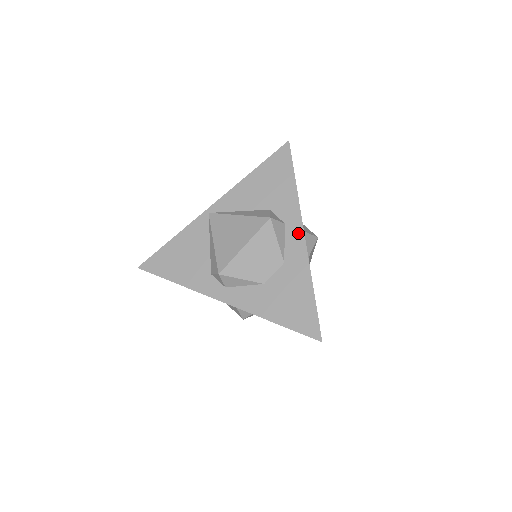
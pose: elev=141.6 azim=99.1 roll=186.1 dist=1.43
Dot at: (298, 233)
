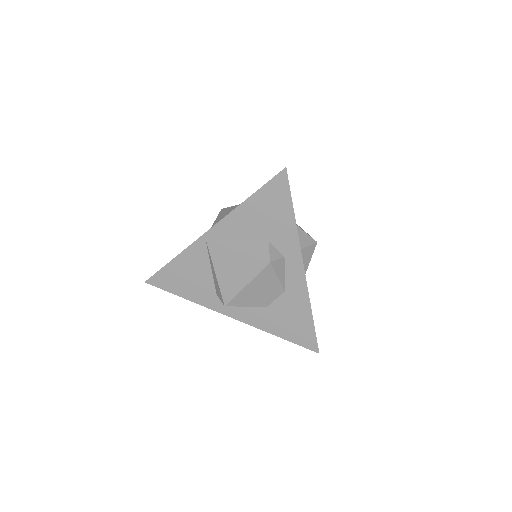
Dot at: (298, 267)
